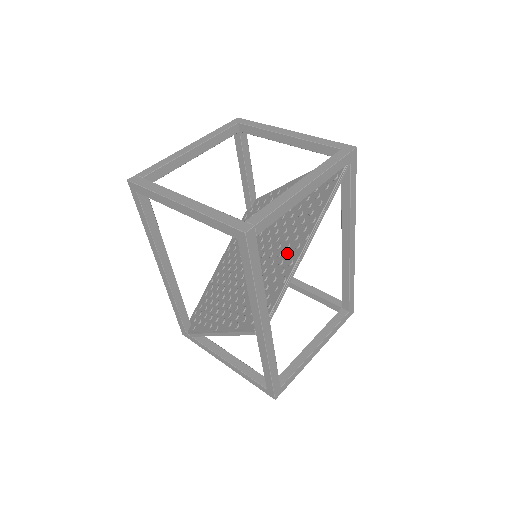
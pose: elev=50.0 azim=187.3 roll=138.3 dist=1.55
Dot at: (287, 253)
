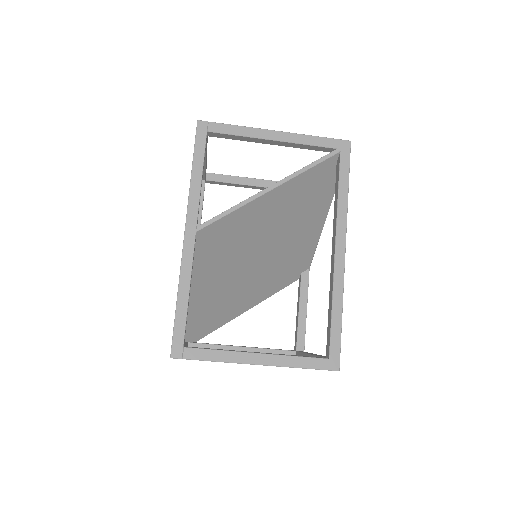
Dot at: occluded
